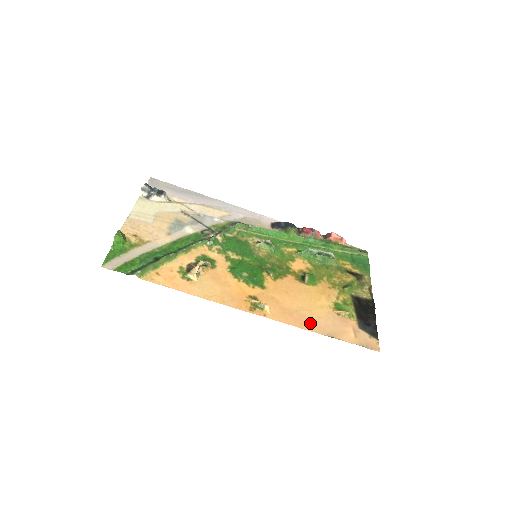
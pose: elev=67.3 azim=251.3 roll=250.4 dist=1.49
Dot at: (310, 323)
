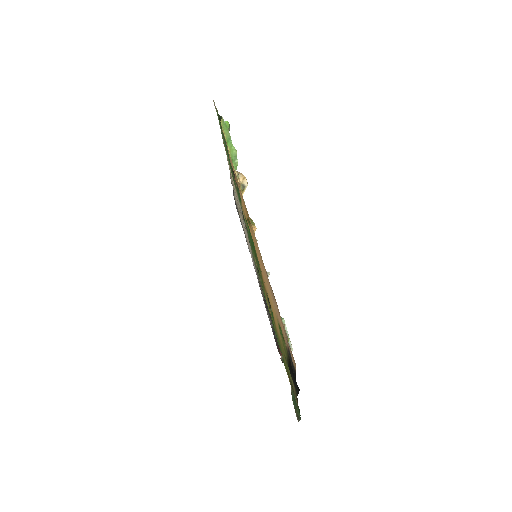
Dot at: (266, 275)
